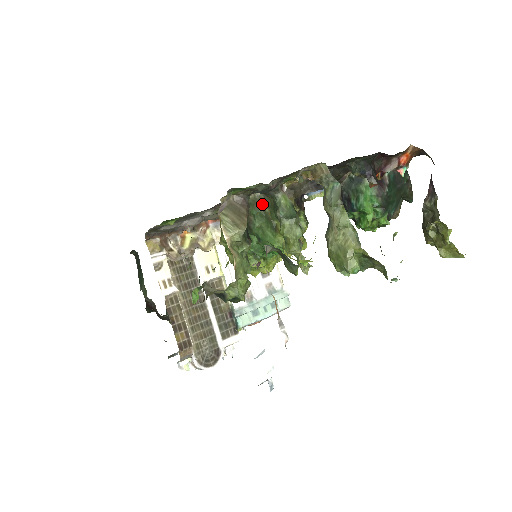
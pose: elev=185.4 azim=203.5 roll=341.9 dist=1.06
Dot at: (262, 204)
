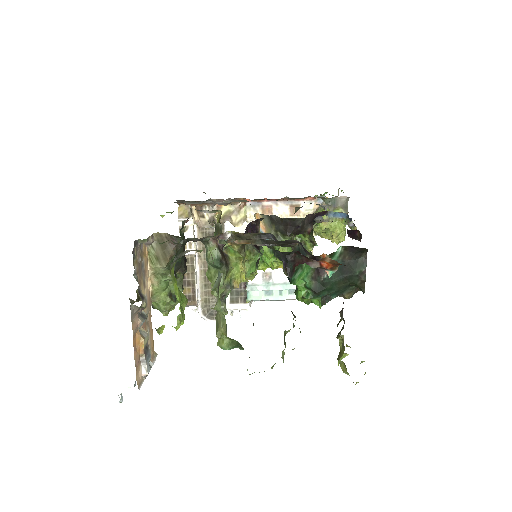
Dot at: occluded
